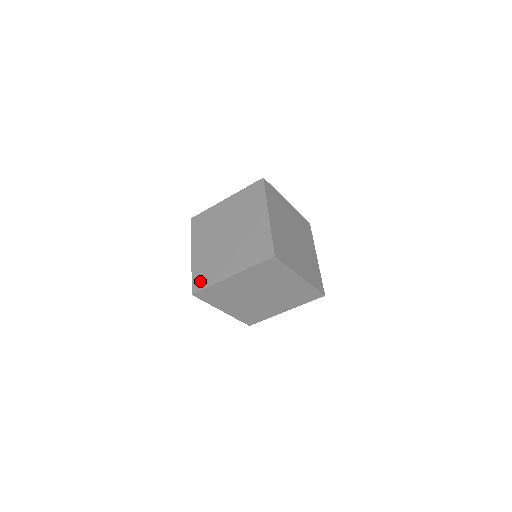
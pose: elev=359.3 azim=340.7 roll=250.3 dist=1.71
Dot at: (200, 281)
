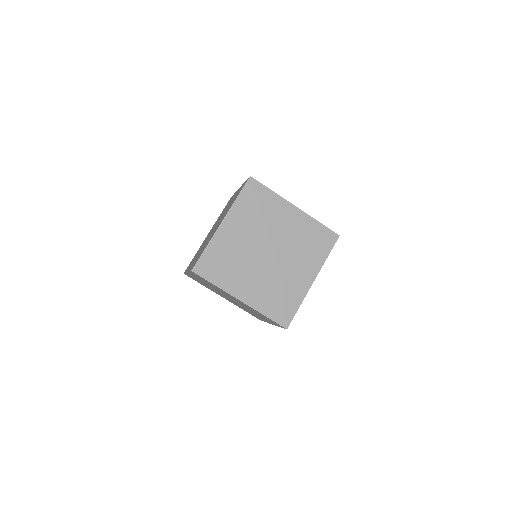
Dot at: (189, 264)
